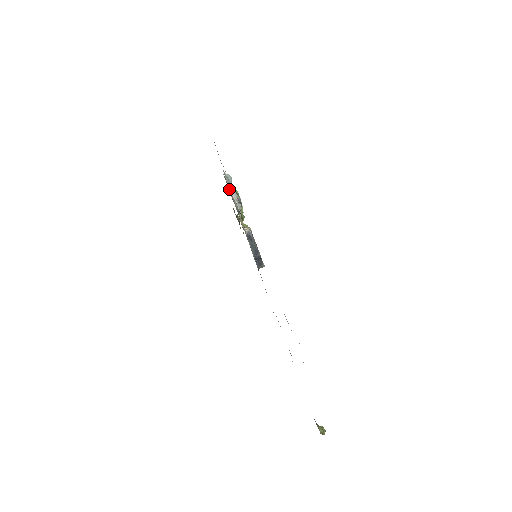
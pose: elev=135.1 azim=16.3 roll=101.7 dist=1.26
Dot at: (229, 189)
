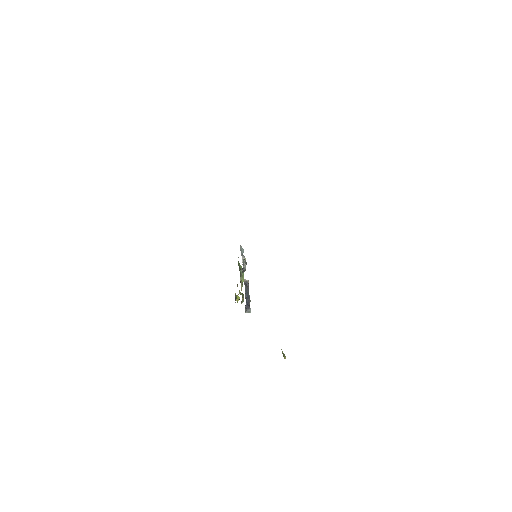
Dot at: (238, 262)
